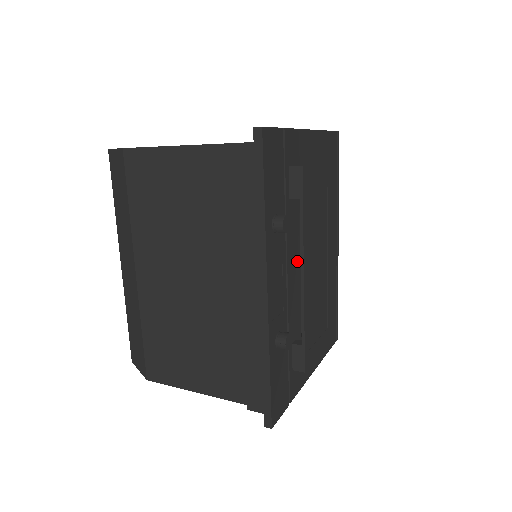
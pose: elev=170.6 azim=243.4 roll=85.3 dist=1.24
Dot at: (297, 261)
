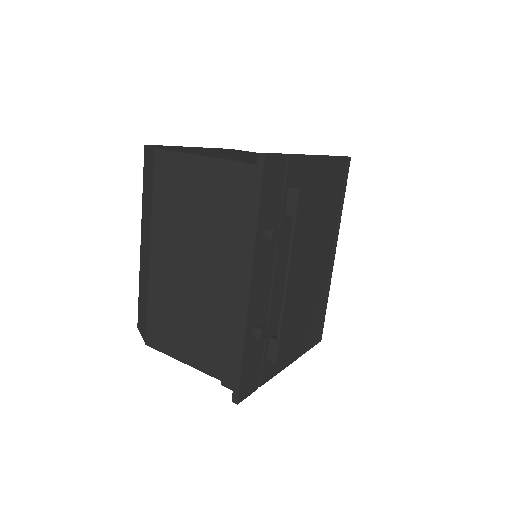
Dot at: occluded
